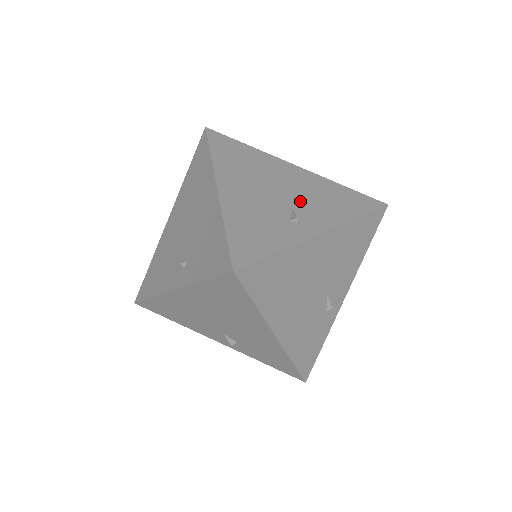
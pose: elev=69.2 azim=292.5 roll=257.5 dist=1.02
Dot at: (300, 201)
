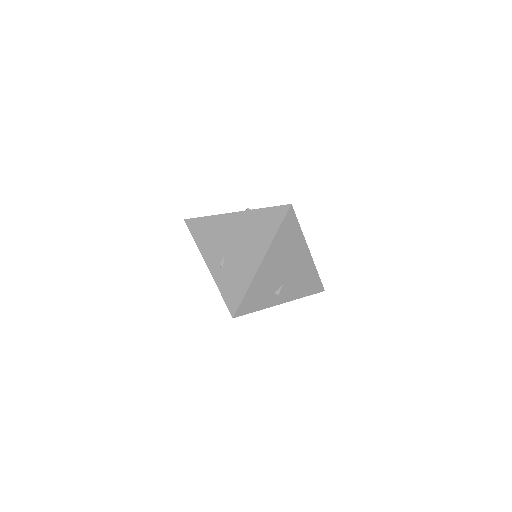
Dot at: (290, 280)
